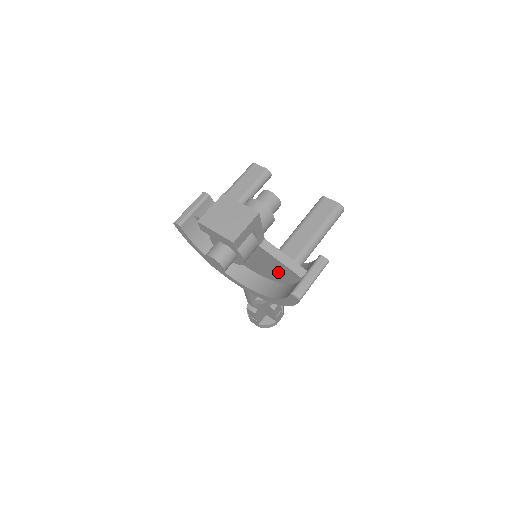
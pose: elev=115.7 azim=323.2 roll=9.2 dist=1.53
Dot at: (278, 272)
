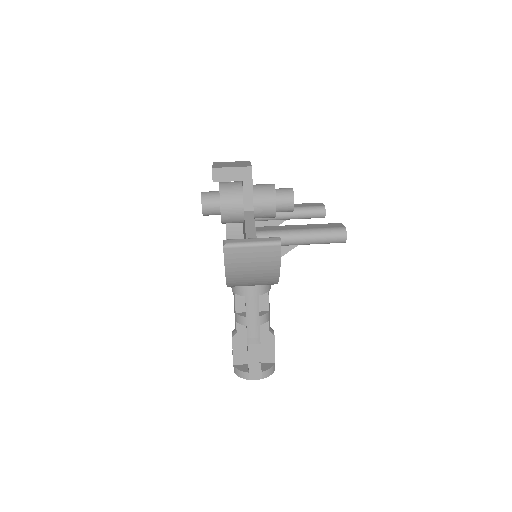
Dot at: occluded
